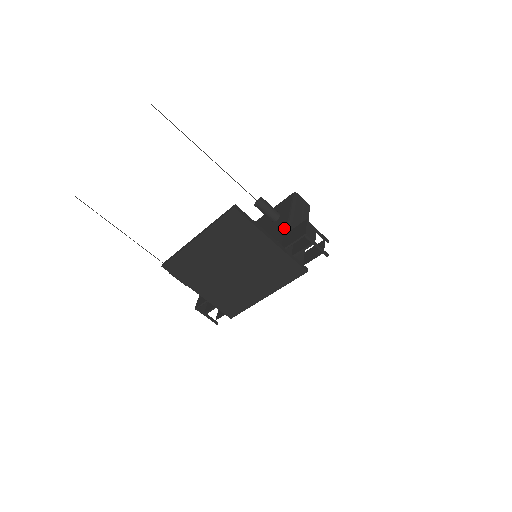
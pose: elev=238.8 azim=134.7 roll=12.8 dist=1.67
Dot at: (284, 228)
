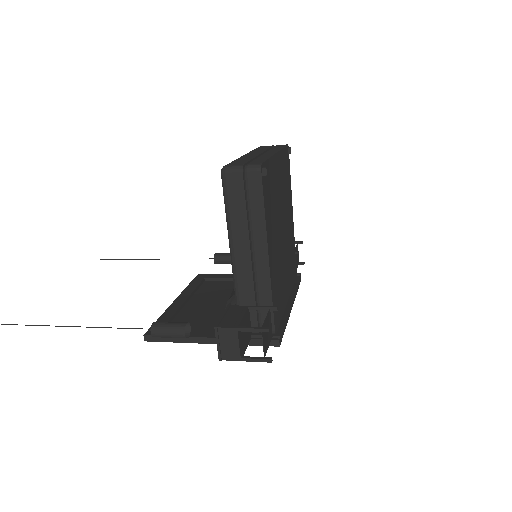
Dot at: occluded
